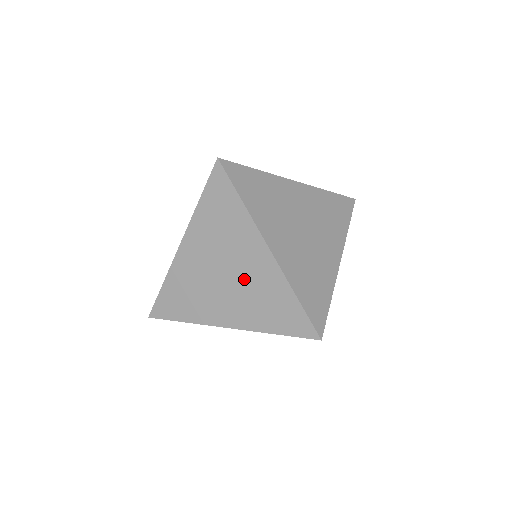
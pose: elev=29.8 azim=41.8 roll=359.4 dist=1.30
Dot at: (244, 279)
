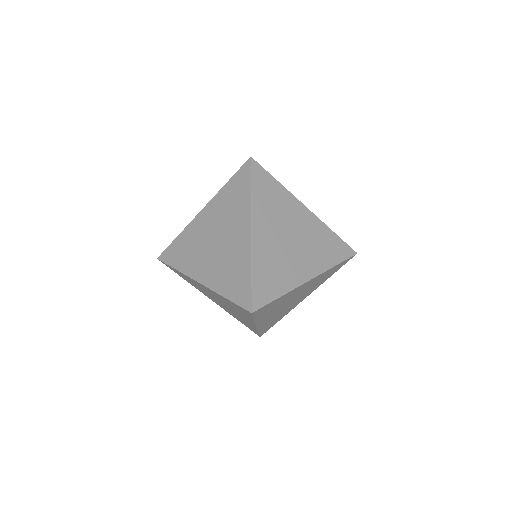
Dot at: (226, 248)
